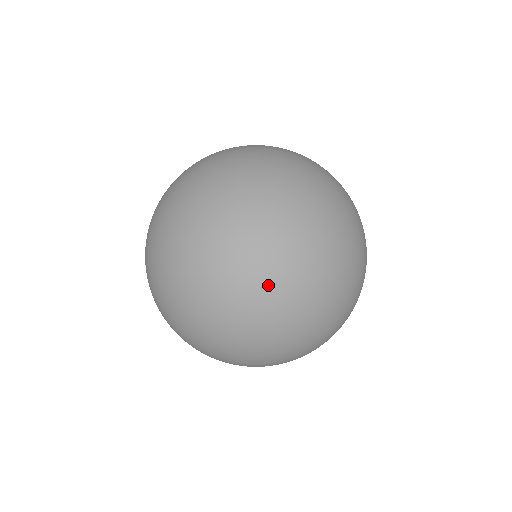
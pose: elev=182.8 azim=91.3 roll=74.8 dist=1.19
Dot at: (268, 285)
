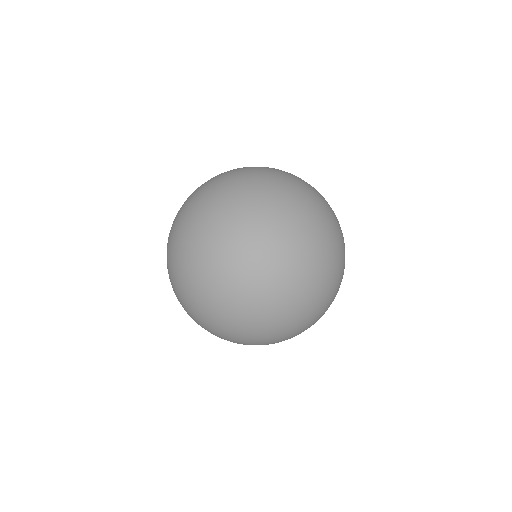
Dot at: occluded
